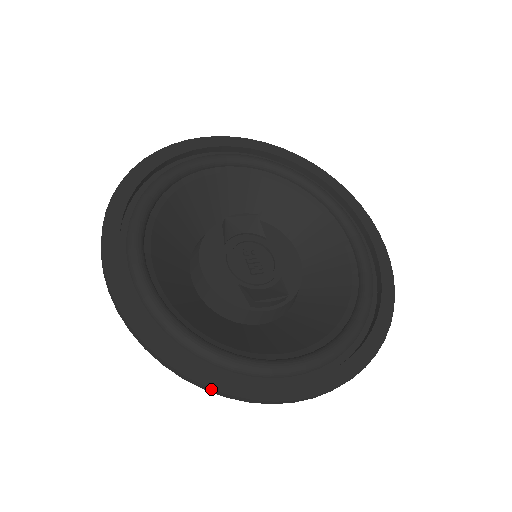
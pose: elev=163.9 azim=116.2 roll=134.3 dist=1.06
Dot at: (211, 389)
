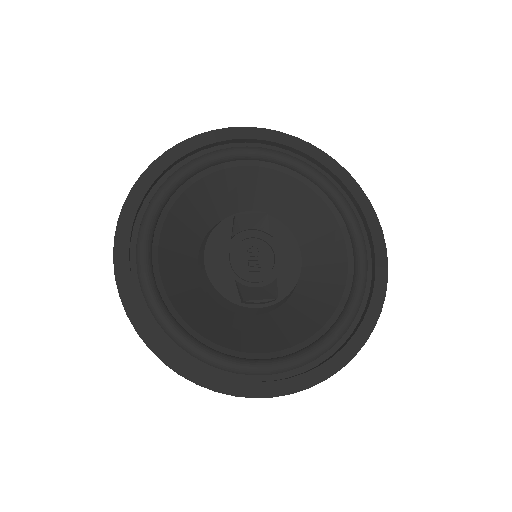
Dot at: occluded
